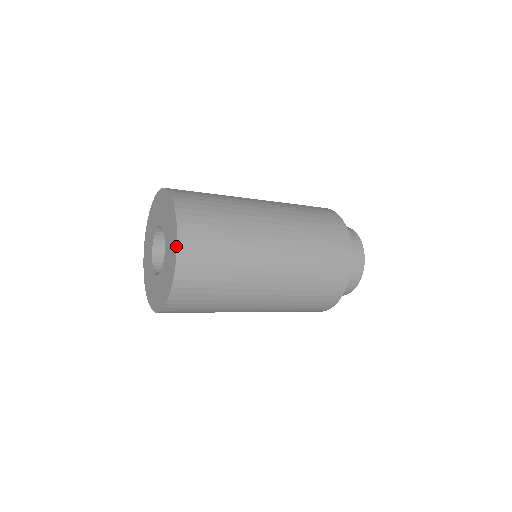
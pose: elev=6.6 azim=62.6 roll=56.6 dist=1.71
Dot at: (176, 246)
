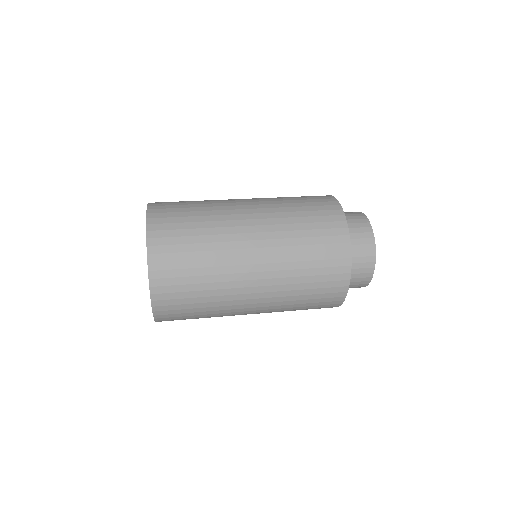
Dot at: (147, 262)
